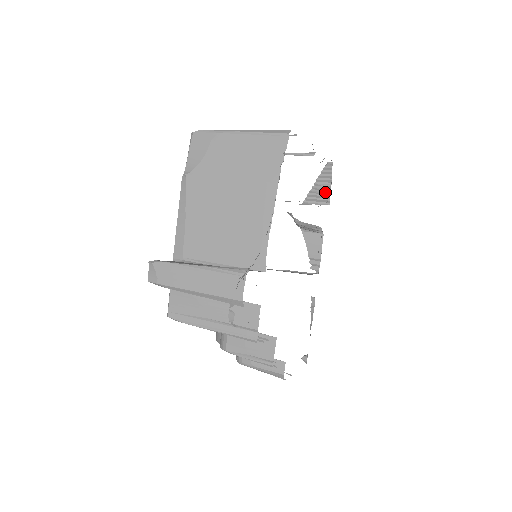
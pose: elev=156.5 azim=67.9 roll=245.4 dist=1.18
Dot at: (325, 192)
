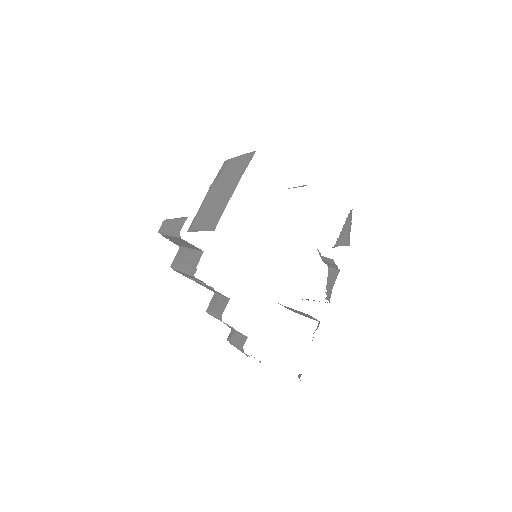
Dot at: (347, 235)
